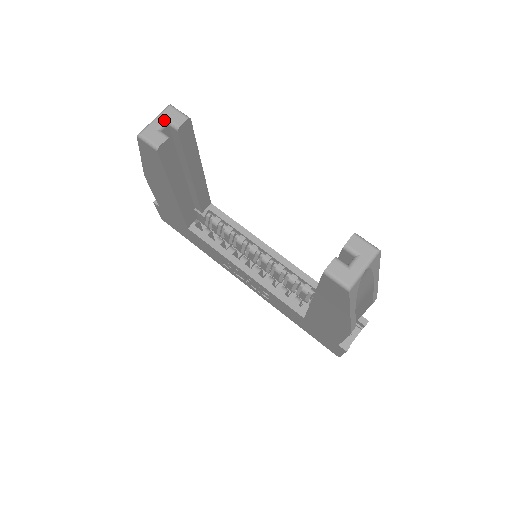
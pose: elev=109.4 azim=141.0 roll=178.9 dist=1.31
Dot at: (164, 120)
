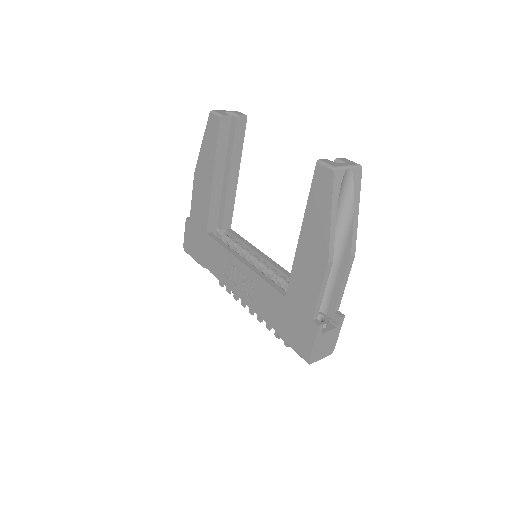
Dot at: (230, 112)
